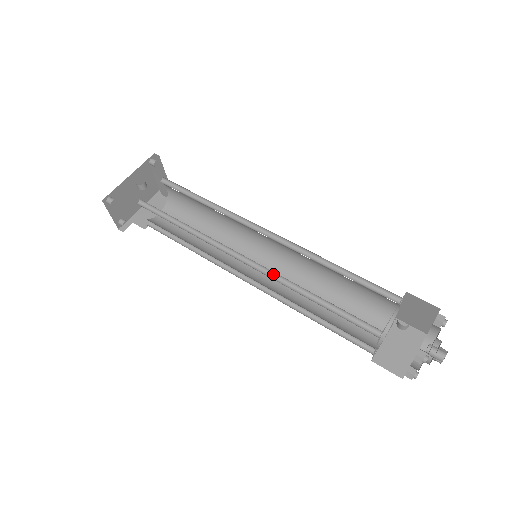
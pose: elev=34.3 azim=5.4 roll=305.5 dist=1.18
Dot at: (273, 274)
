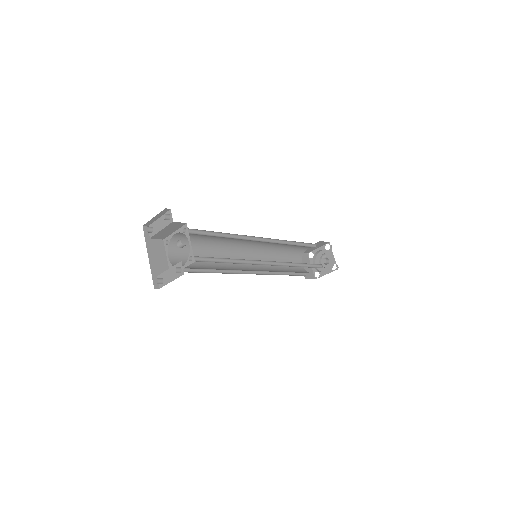
Dot at: (281, 263)
